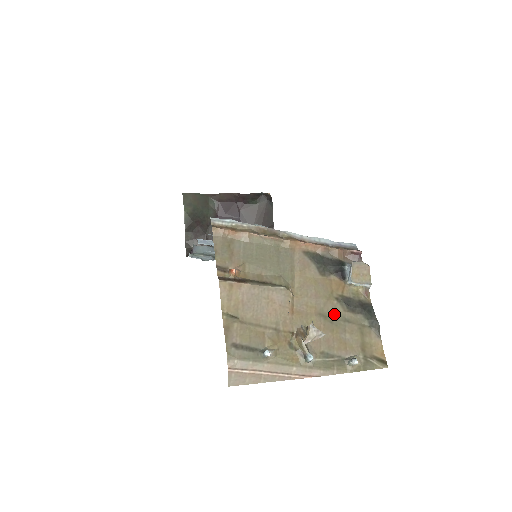
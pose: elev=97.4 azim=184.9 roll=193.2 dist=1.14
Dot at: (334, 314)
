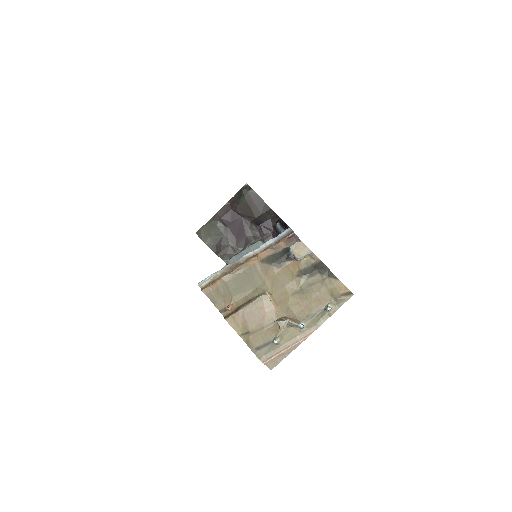
Dot at: (302, 286)
